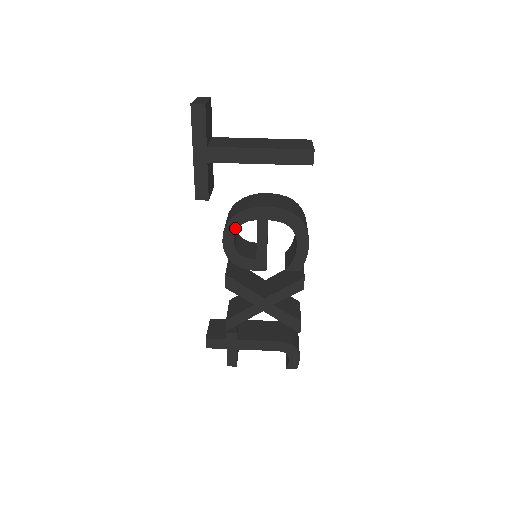
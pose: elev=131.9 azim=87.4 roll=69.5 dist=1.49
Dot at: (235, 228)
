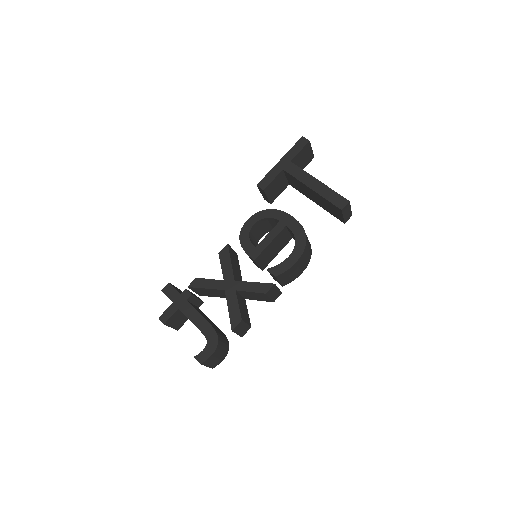
Dot at: (262, 217)
